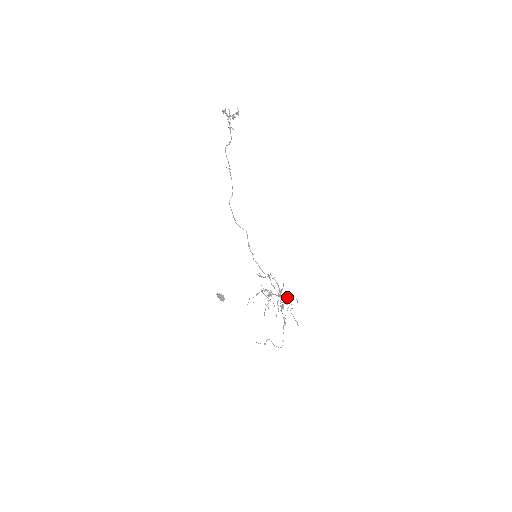
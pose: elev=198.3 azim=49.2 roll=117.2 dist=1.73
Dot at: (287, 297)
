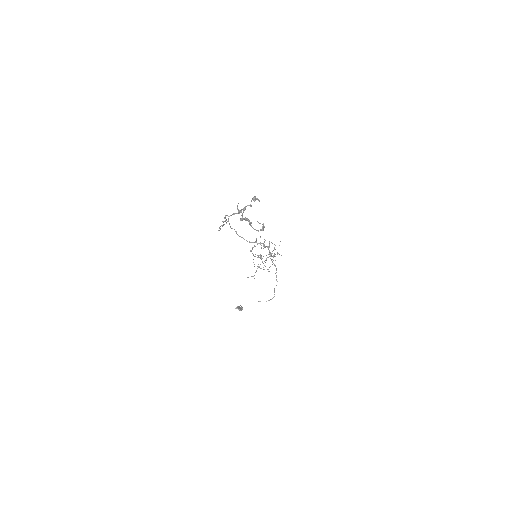
Dot at: occluded
